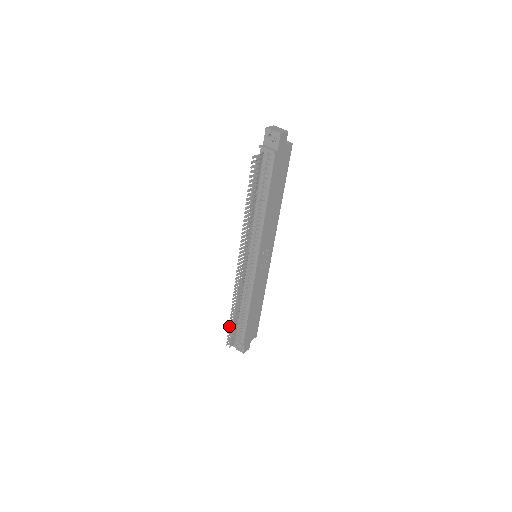
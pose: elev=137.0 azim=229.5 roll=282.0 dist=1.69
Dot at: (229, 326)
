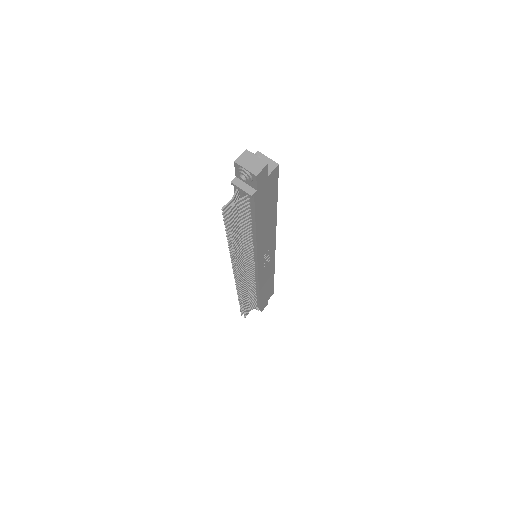
Dot at: (240, 306)
